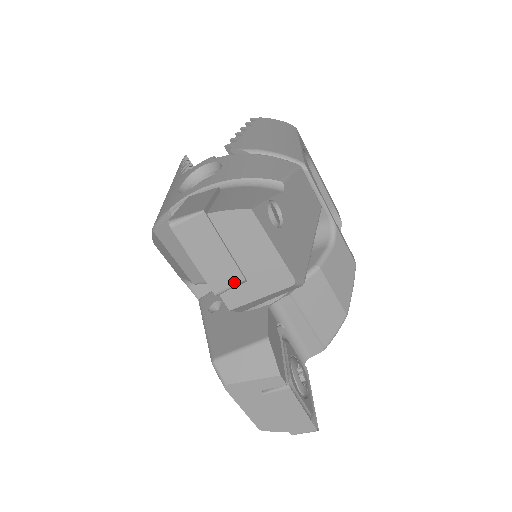
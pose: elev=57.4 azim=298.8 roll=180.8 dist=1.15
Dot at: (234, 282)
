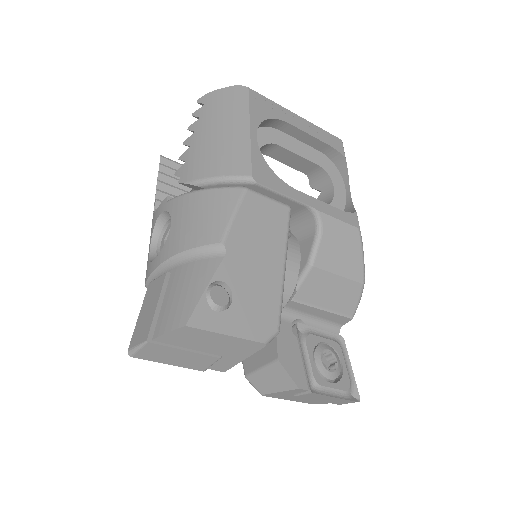
Dot at: (212, 362)
